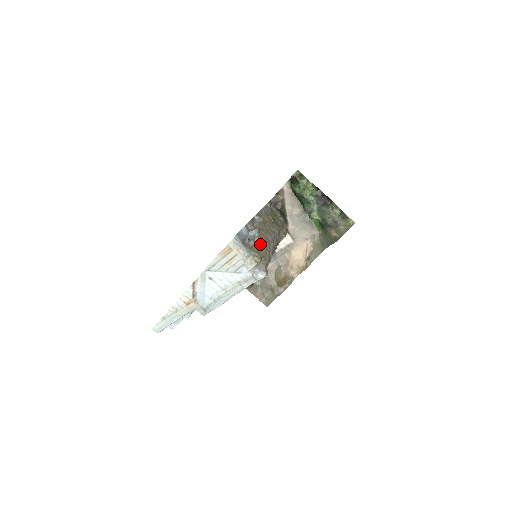
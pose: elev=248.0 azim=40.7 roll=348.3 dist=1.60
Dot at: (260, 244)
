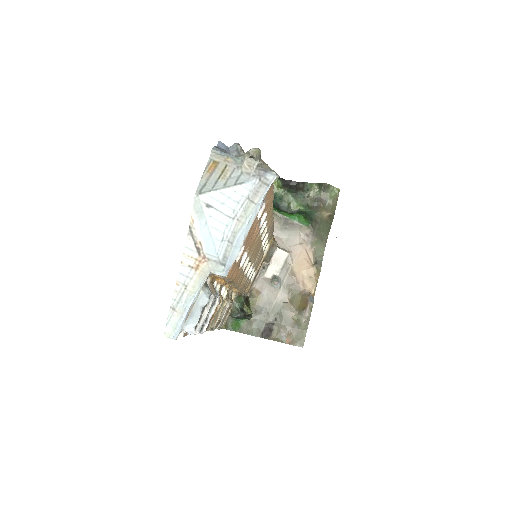
Dot at: occluded
